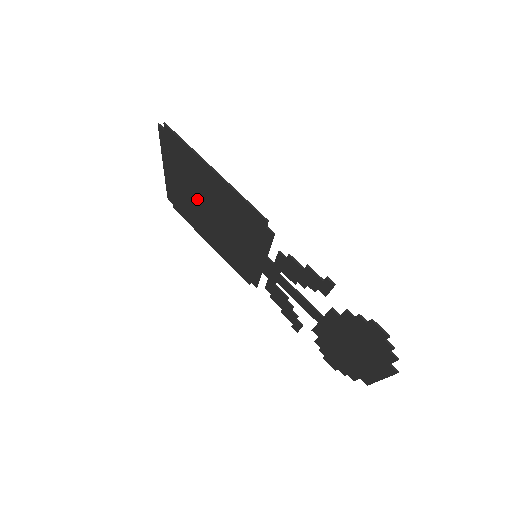
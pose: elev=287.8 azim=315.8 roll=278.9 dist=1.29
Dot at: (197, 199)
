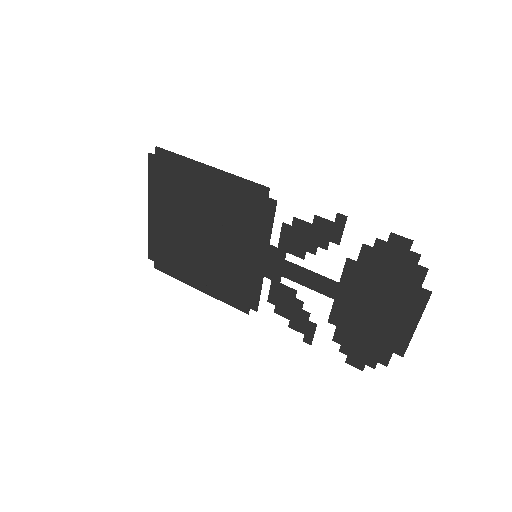
Dot at: (187, 226)
